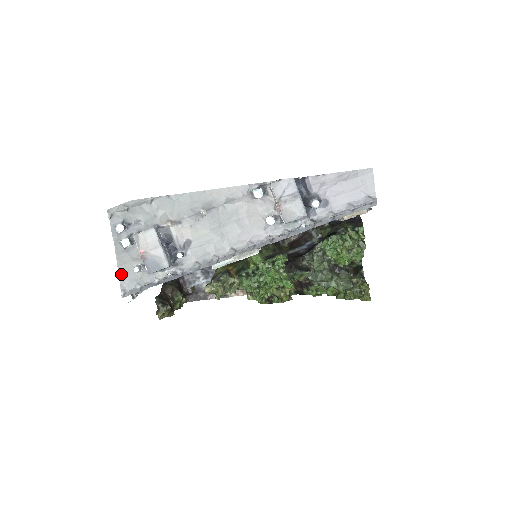
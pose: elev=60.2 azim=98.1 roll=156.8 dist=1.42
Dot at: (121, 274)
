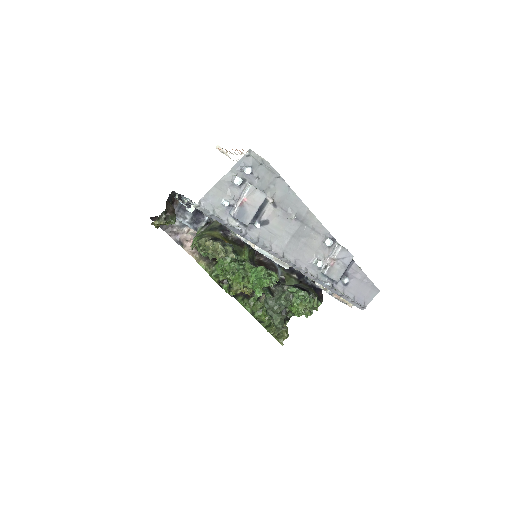
Dot at: (210, 192)
